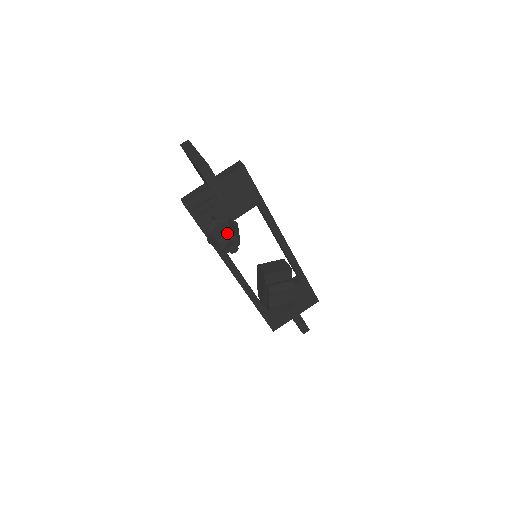
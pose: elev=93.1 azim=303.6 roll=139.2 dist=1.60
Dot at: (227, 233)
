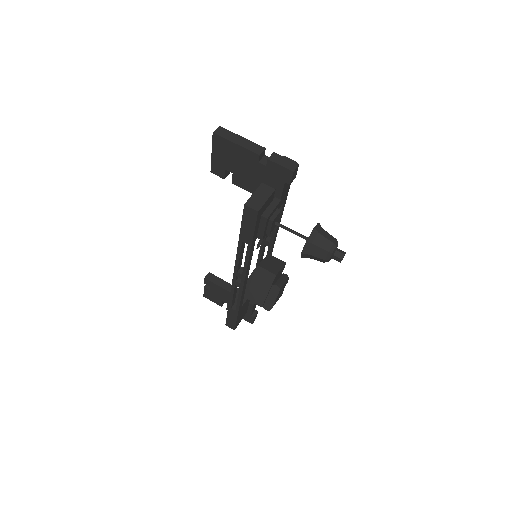
Dot at: (335, 242)
